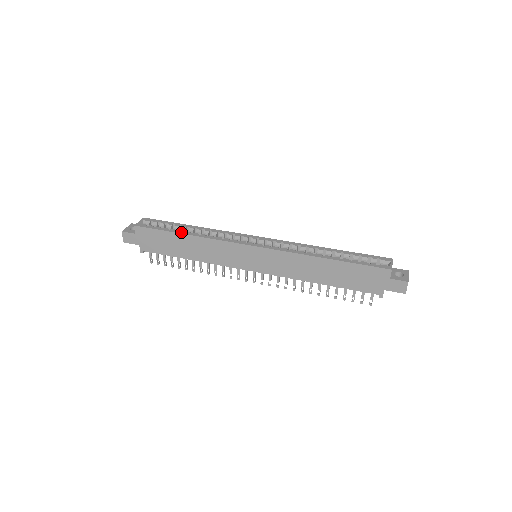
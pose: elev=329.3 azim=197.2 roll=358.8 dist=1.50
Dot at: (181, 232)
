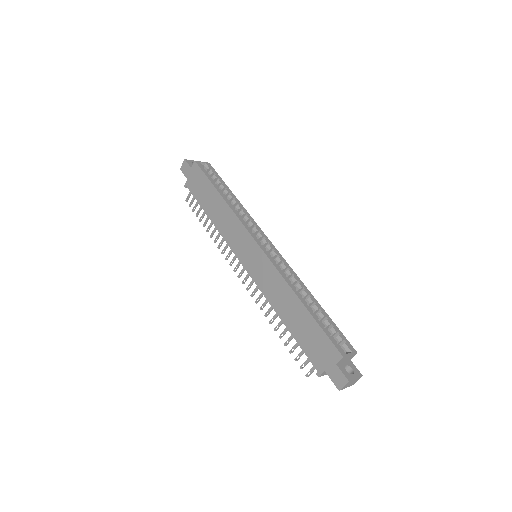
Dot at: (220, 191)
